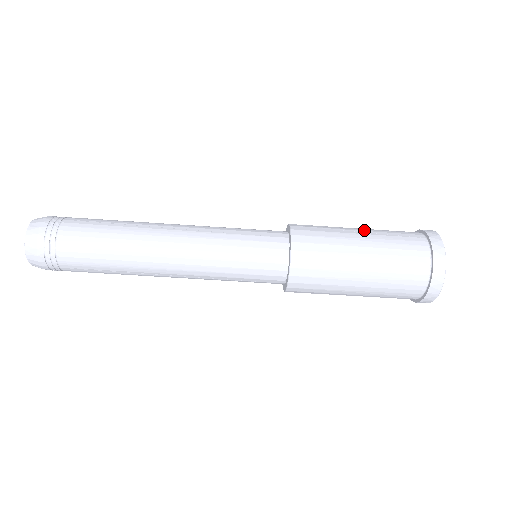
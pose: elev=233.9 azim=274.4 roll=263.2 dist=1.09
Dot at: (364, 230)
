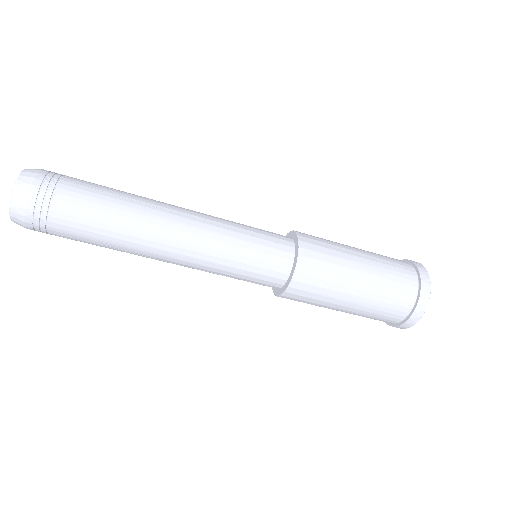
Dot at: (364, 253)
